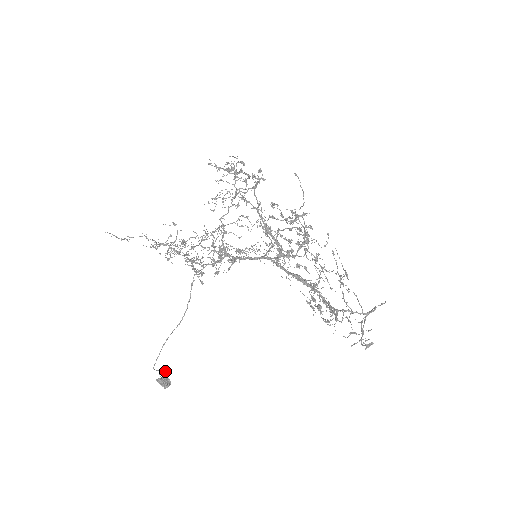
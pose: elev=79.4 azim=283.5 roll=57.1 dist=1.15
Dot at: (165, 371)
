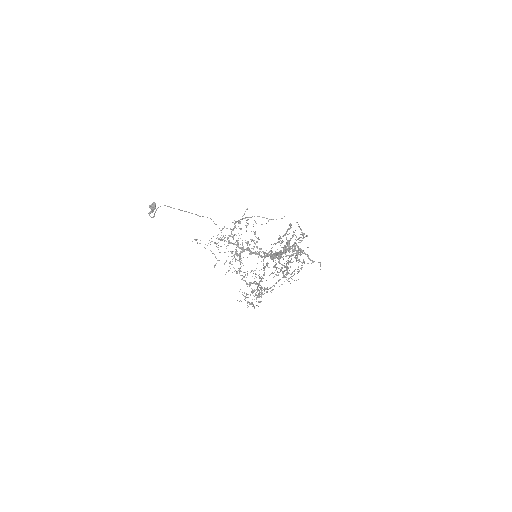
Dot at: occluded
